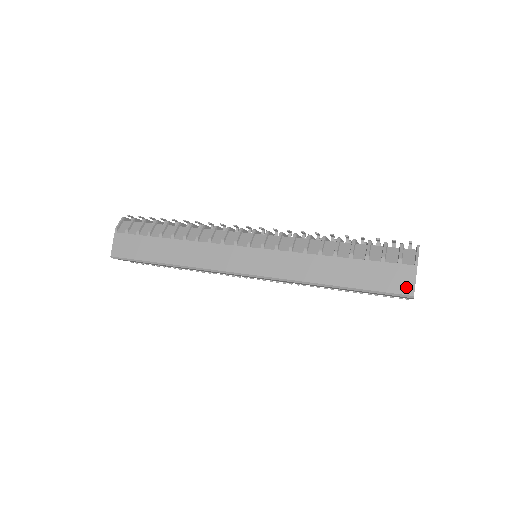
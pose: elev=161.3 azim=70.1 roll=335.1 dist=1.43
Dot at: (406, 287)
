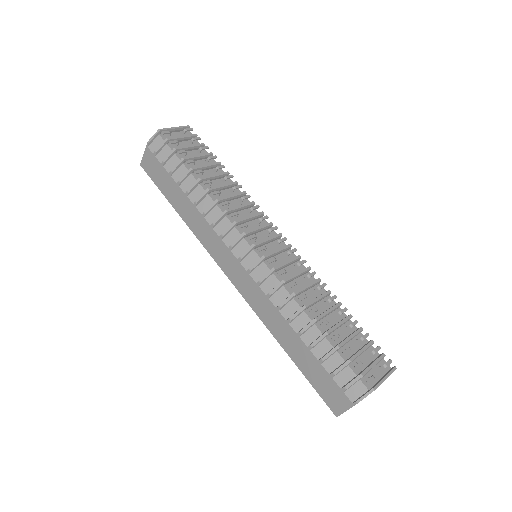
Dot at: (335, 407)
